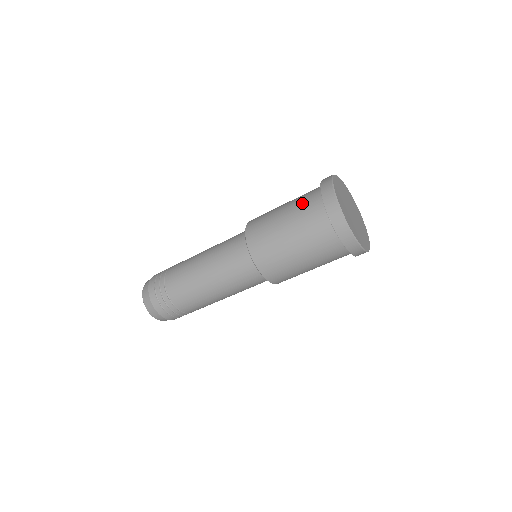
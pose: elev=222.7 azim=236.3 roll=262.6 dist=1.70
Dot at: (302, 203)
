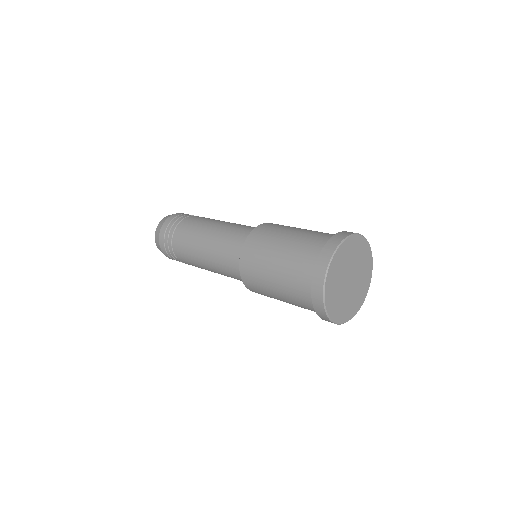
Dot at: (293, 286)
